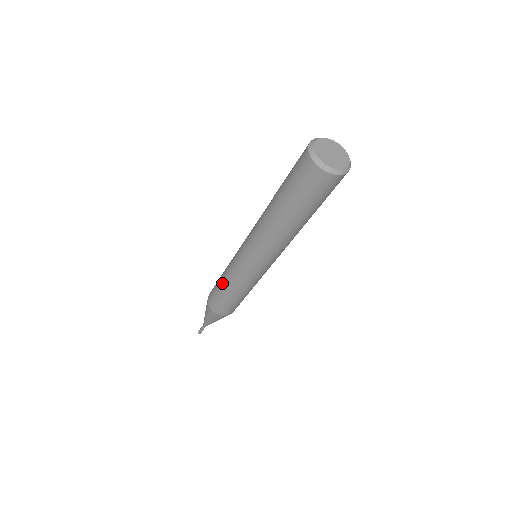
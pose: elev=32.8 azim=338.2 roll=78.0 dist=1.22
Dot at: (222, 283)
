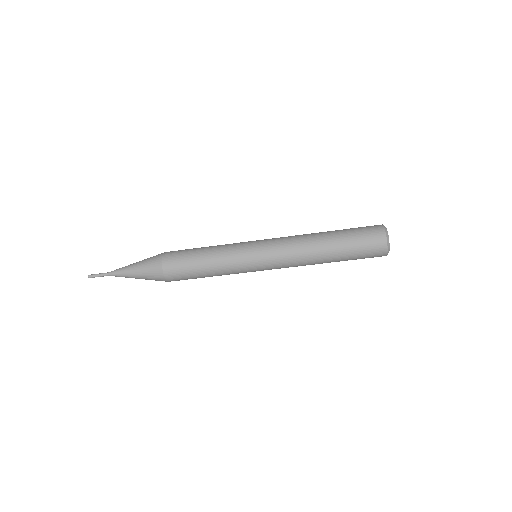
Dot at: occluded
